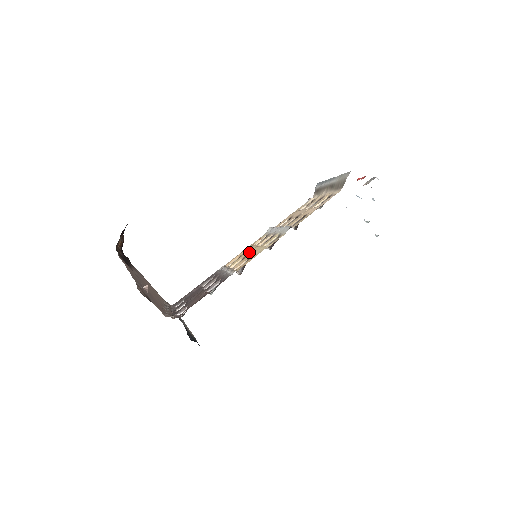
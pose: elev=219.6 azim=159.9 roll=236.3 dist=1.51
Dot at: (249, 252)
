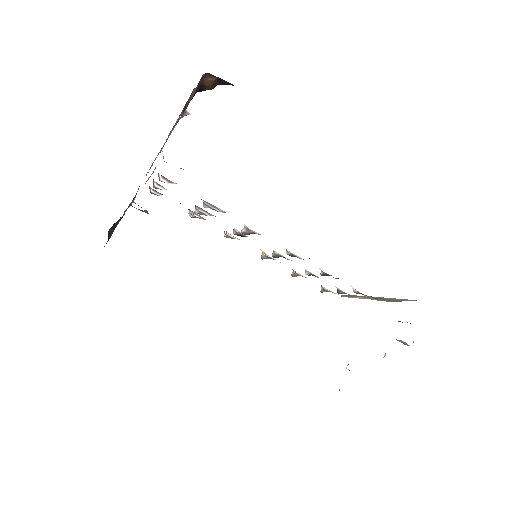
Dot at: occluded
